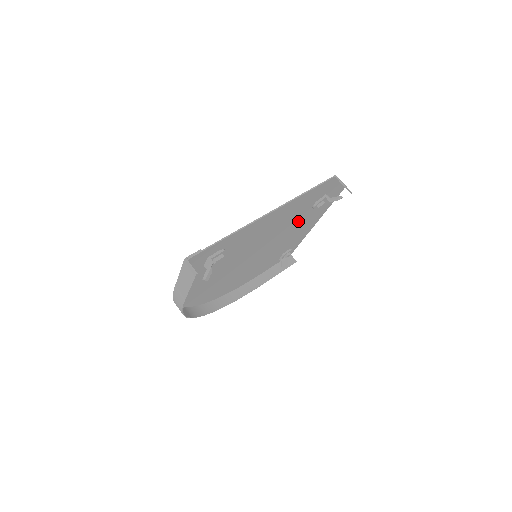
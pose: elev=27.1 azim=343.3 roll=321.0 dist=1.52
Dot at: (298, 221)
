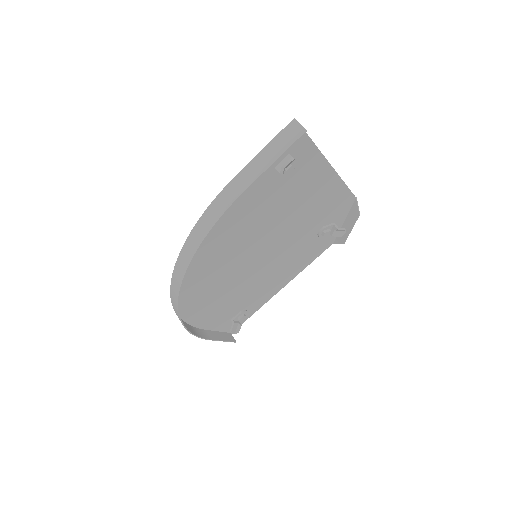
Dot at: (299, 244)
